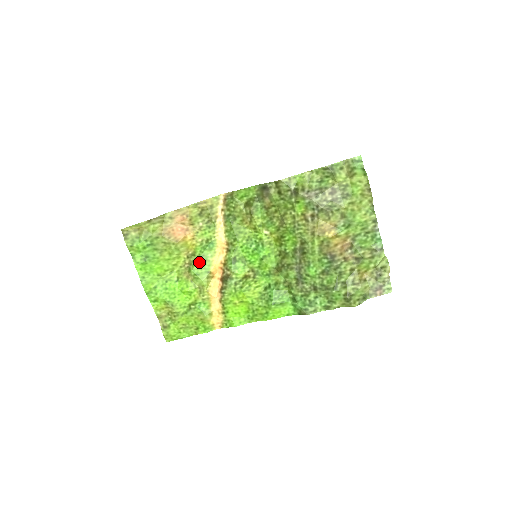
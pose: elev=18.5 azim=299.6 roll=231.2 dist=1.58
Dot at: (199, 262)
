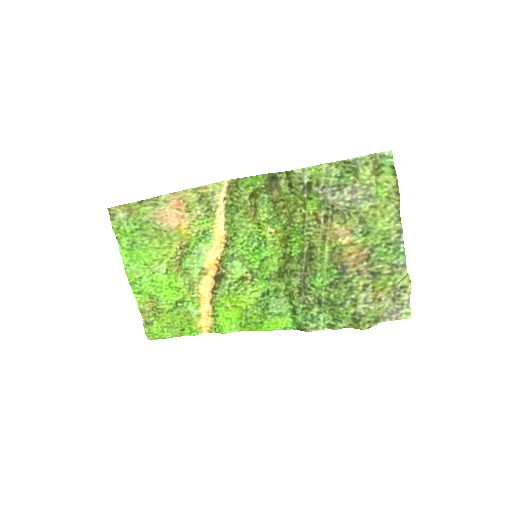
Dot at: (192, 255)
